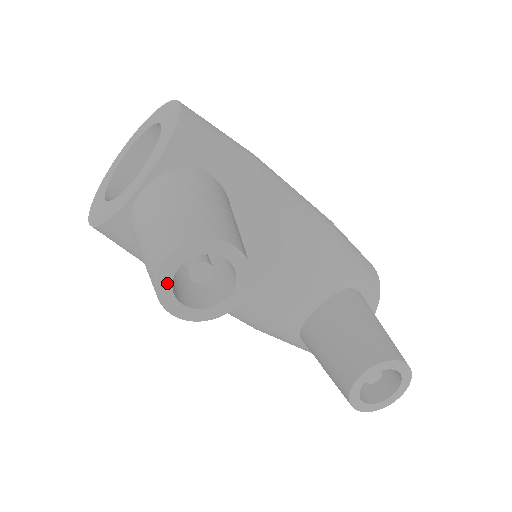
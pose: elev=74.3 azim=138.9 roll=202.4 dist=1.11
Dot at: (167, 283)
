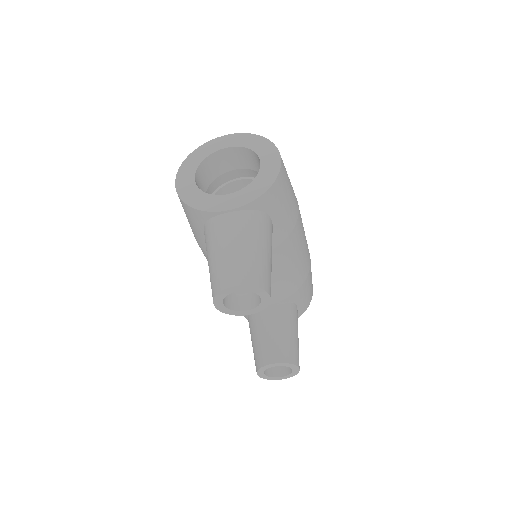
Dot at: (225, 294)
